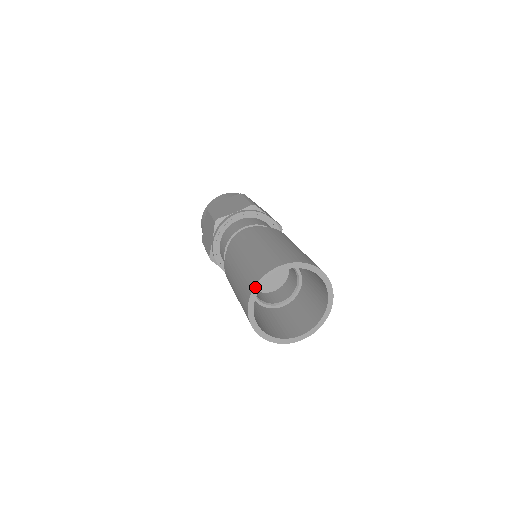
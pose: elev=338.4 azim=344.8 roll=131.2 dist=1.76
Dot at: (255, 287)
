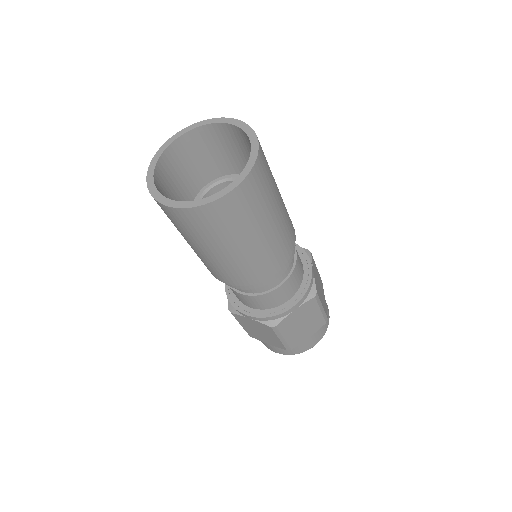
Dot at: (153, 160)
